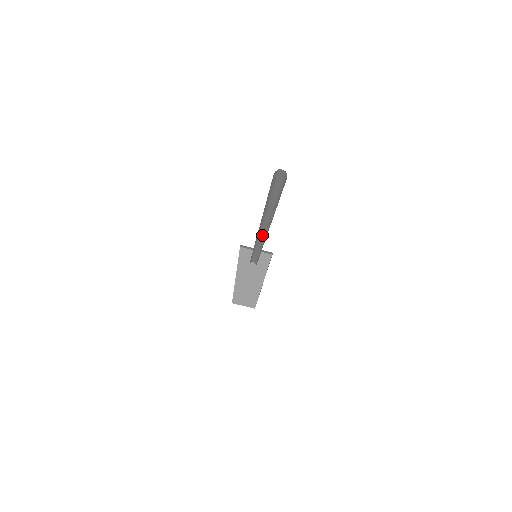
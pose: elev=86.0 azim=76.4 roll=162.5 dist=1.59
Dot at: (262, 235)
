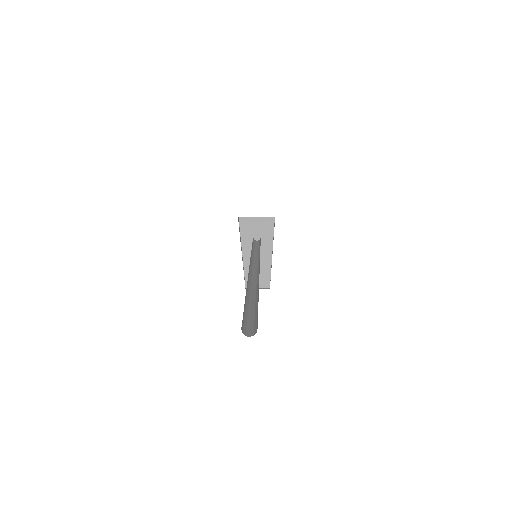
Dot at: occluded
